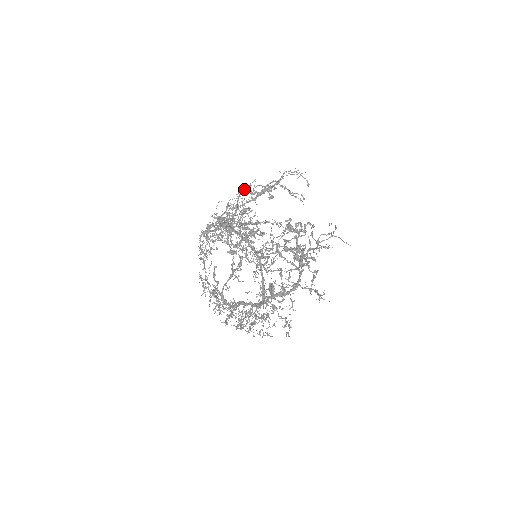
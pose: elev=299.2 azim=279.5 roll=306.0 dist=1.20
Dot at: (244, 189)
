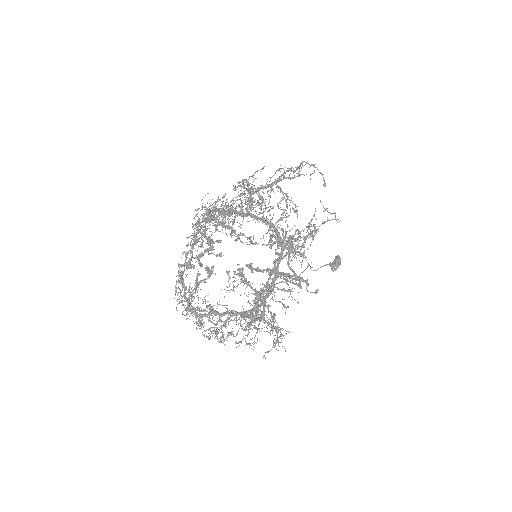
Dot at: (245, 179)
